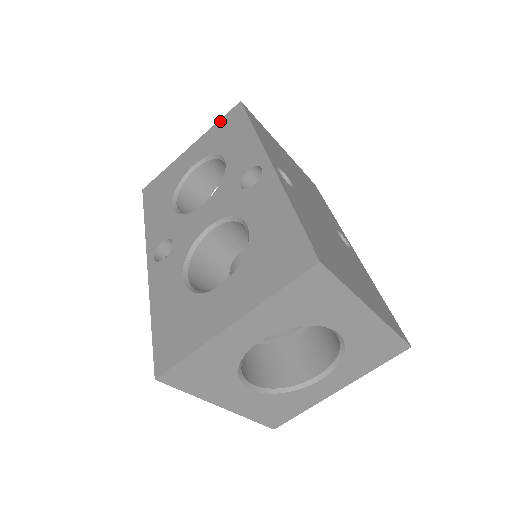
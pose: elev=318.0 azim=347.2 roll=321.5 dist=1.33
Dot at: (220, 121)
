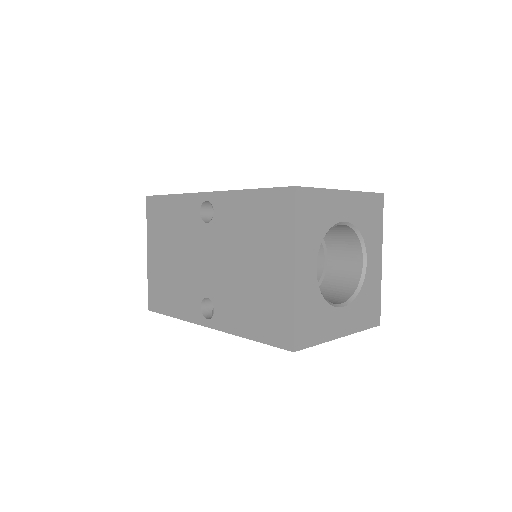
Dot at: occluded
